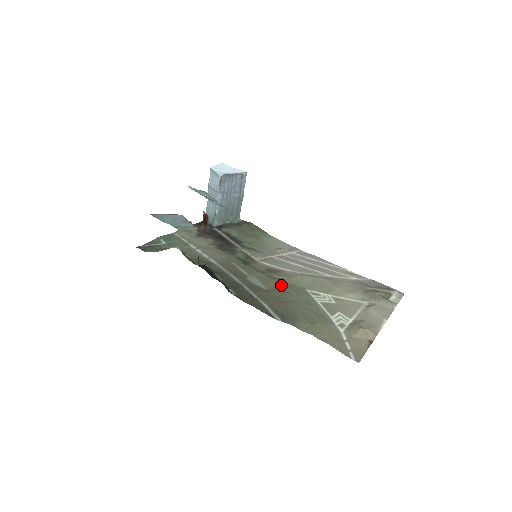
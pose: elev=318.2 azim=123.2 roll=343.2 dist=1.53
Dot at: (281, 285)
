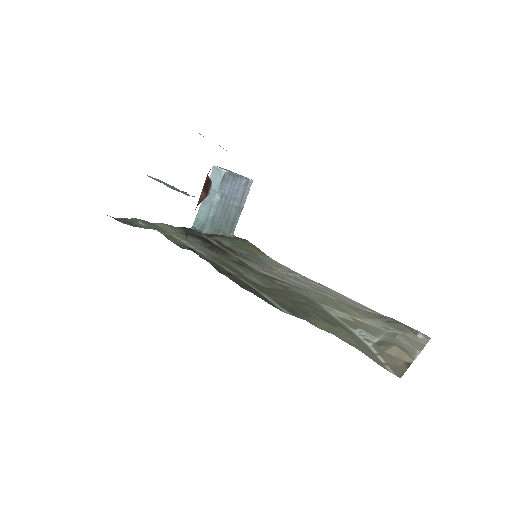
Dot at: (286, 289)
